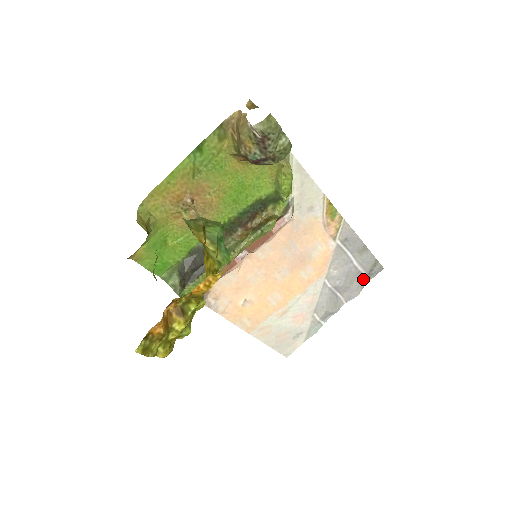
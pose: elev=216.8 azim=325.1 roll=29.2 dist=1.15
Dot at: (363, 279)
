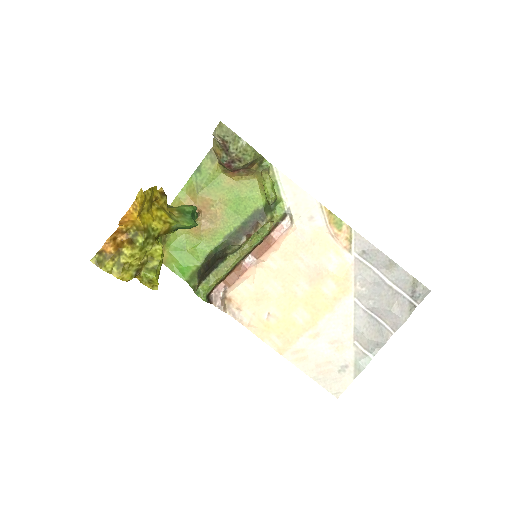
Dot at: (407, 303)
